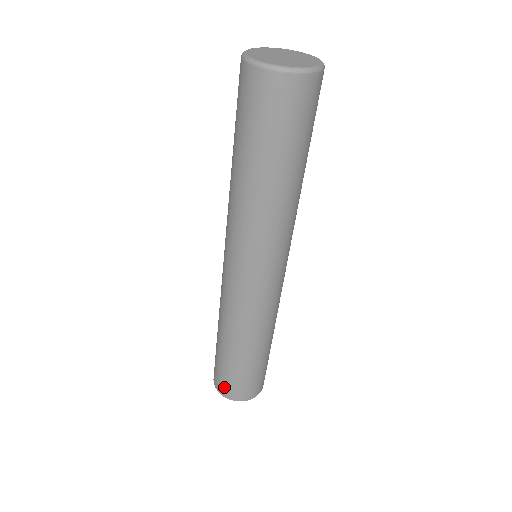
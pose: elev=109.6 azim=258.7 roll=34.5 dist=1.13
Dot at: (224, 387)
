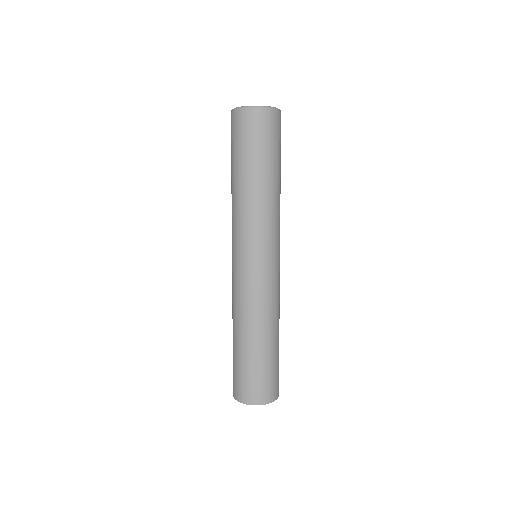
Dot at: (245, 392)
